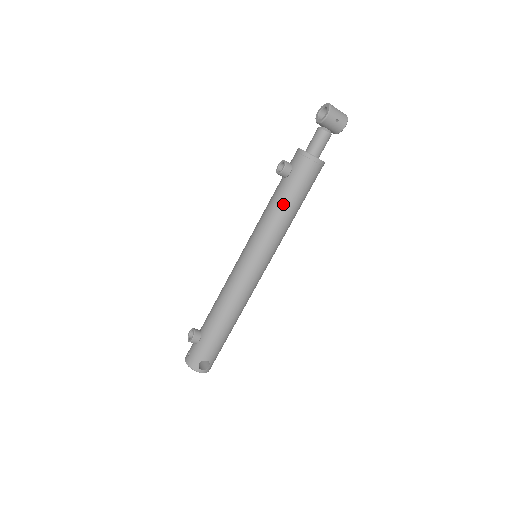
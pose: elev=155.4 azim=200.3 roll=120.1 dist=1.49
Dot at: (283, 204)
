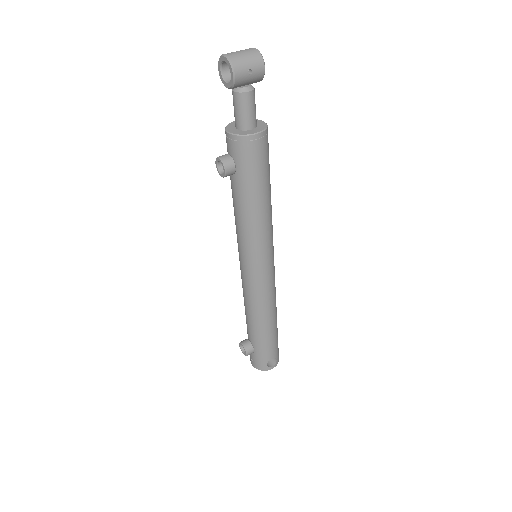
Dot at: (250, 204)
